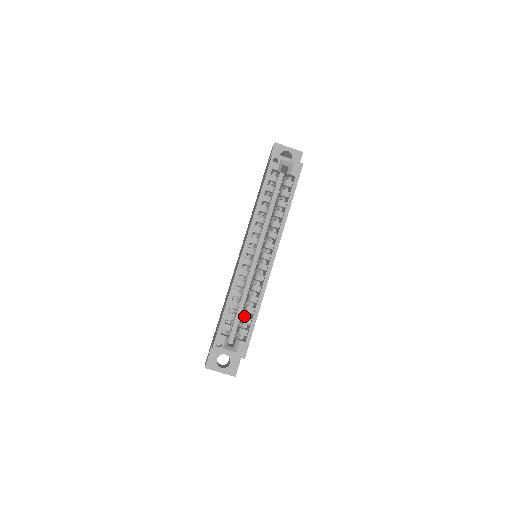
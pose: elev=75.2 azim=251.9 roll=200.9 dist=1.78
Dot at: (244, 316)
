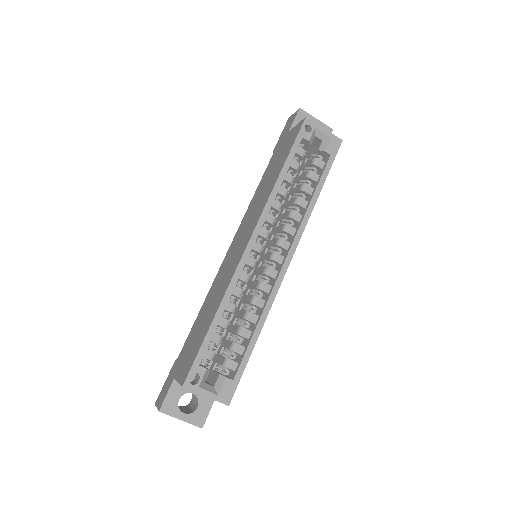
Dot at: (234, 340)
